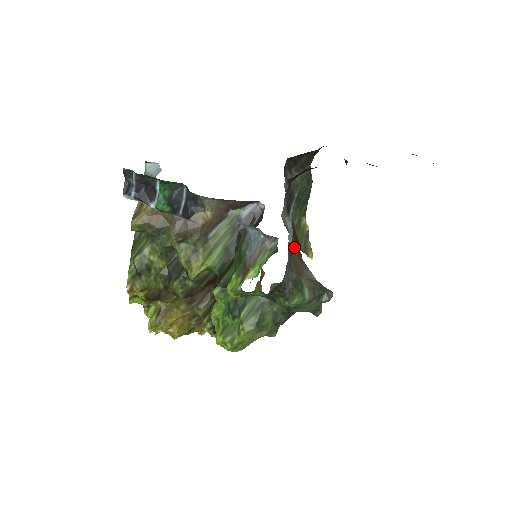
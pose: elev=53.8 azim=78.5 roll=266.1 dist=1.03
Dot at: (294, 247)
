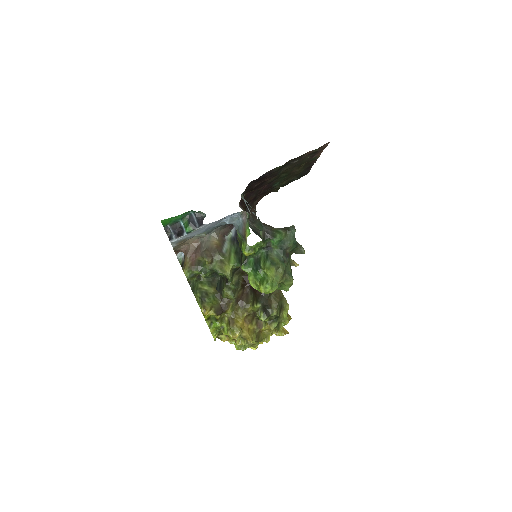
Dot at: occluded
